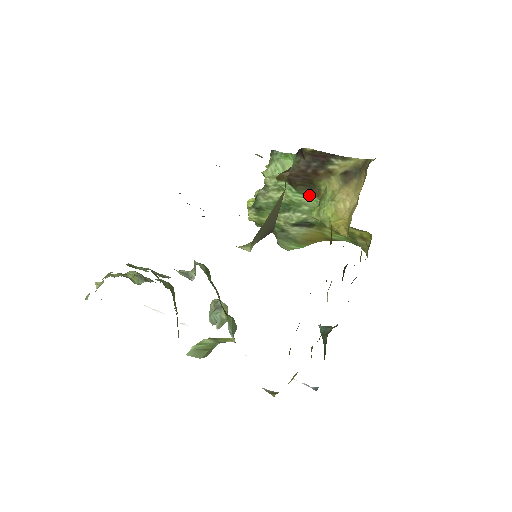
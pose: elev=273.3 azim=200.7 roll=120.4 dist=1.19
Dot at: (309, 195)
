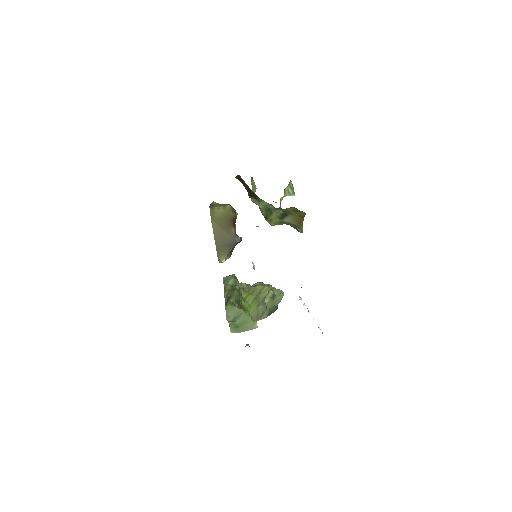
Dot at: (261, 200)
